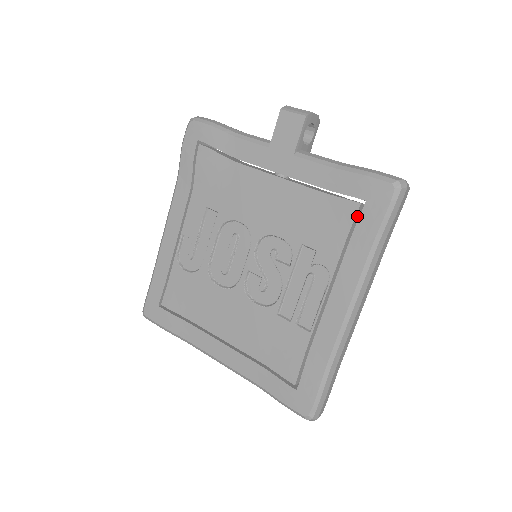
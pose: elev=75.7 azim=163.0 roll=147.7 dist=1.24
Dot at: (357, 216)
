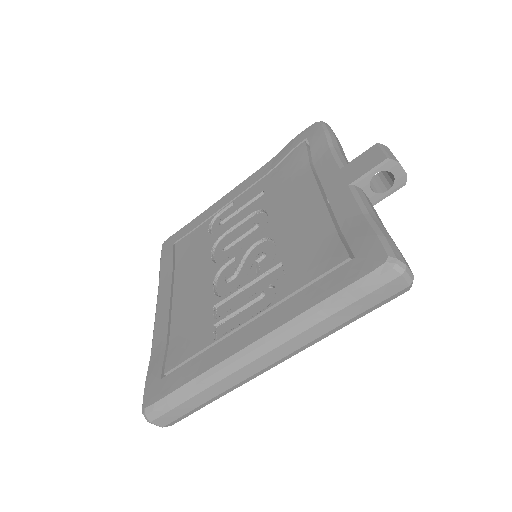
Dot at: occluded
